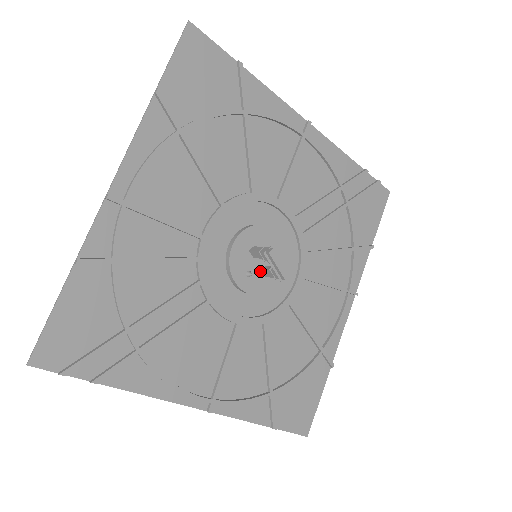
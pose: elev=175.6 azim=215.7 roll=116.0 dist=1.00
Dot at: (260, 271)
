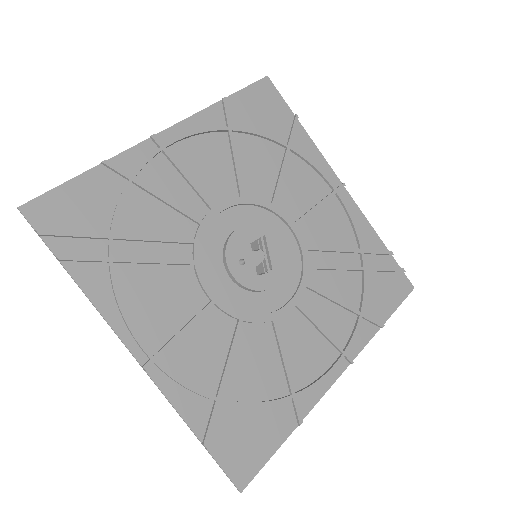
Dot at: (254, 267)
